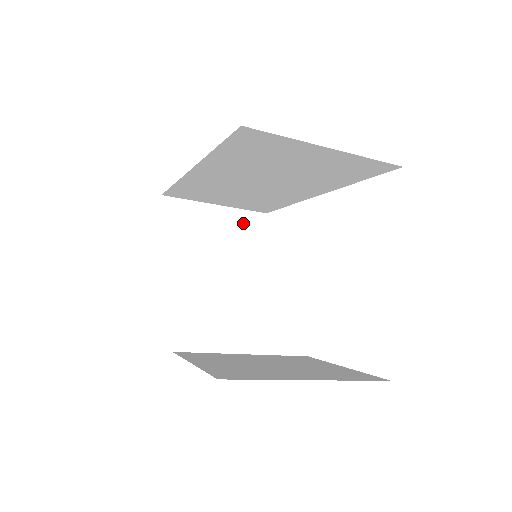
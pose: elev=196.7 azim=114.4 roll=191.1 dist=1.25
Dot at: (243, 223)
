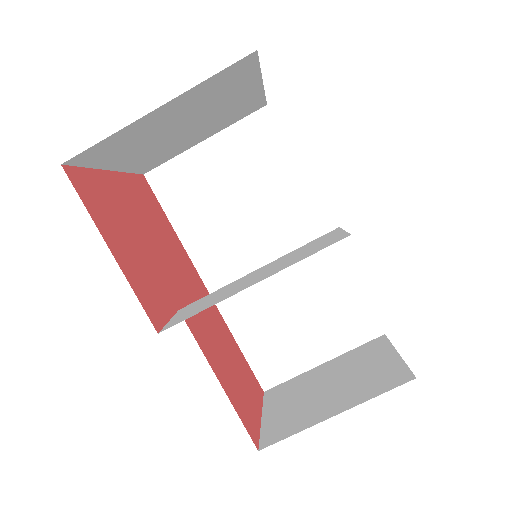
Dot at: (360, 354)
